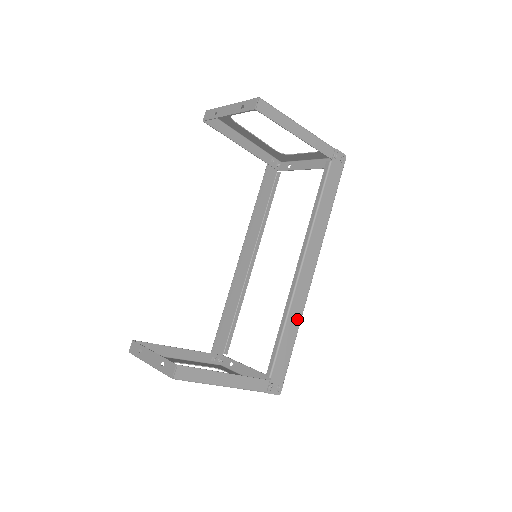
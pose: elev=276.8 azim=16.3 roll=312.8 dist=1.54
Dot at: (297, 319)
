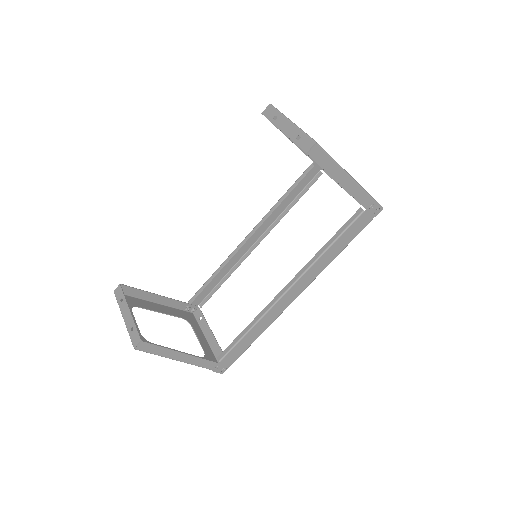
Dot at: (264, 327)
